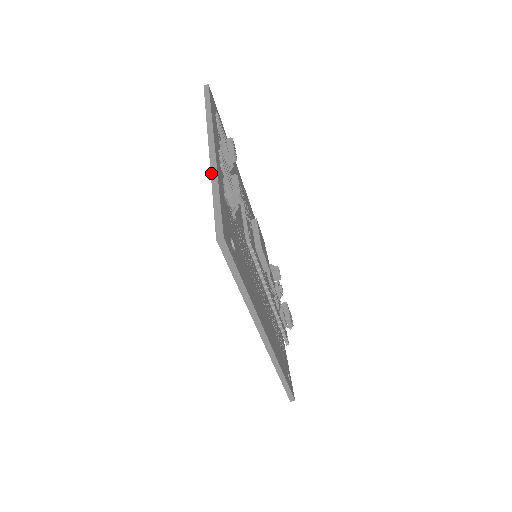
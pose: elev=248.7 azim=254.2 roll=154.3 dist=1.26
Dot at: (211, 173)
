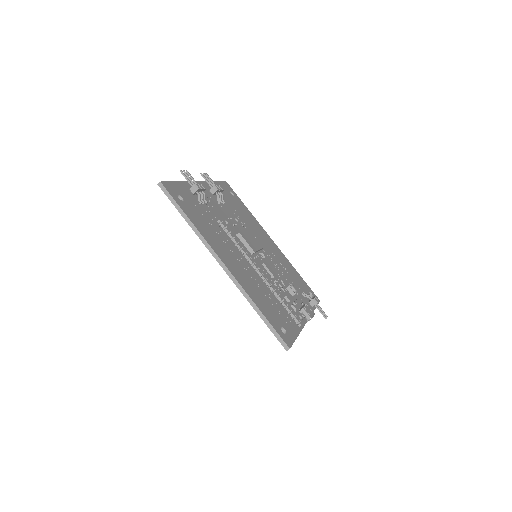
Dot at: occluded
